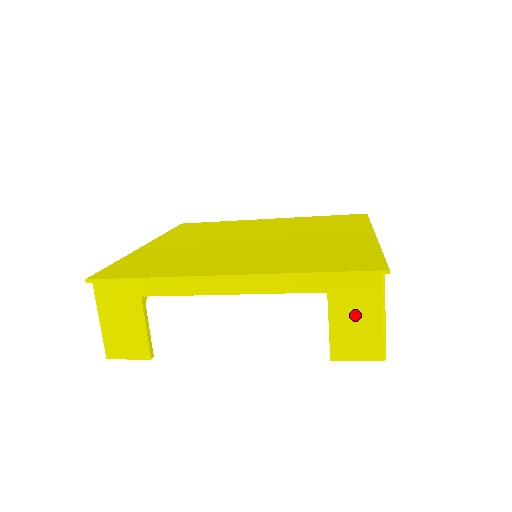
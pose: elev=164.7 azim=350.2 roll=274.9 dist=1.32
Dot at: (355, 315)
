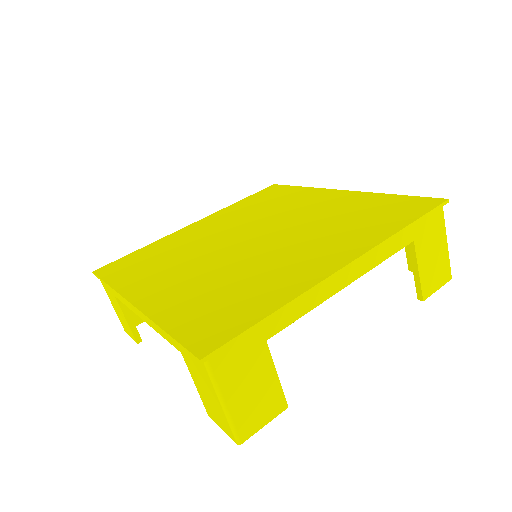
Dot at: (432, 251)
